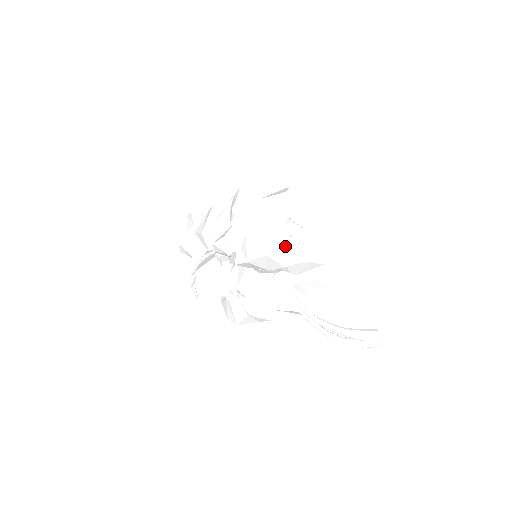
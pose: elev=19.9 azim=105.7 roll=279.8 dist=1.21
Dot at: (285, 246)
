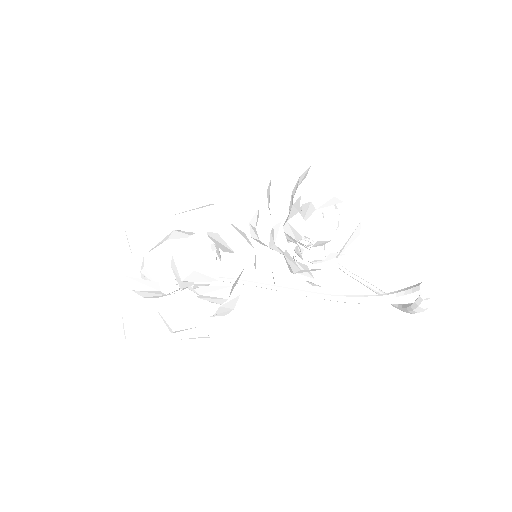
Dot at: (128, 279)
